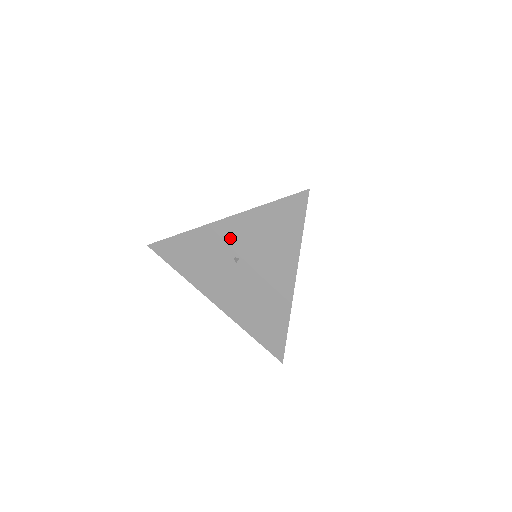
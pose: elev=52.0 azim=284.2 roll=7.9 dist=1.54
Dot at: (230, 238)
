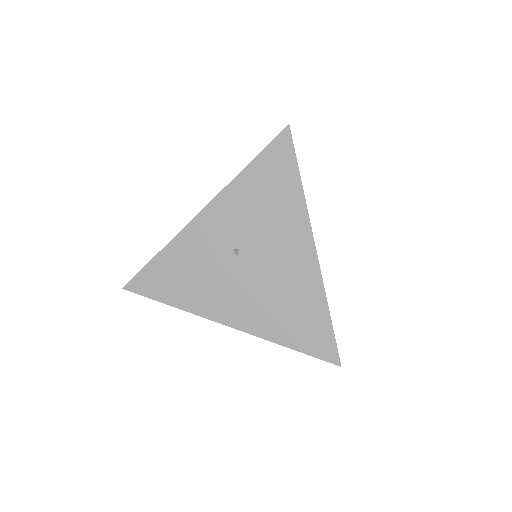
Dot at: (219, 228)
